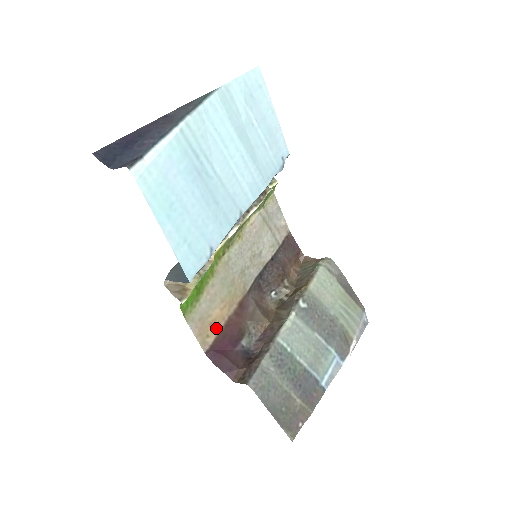
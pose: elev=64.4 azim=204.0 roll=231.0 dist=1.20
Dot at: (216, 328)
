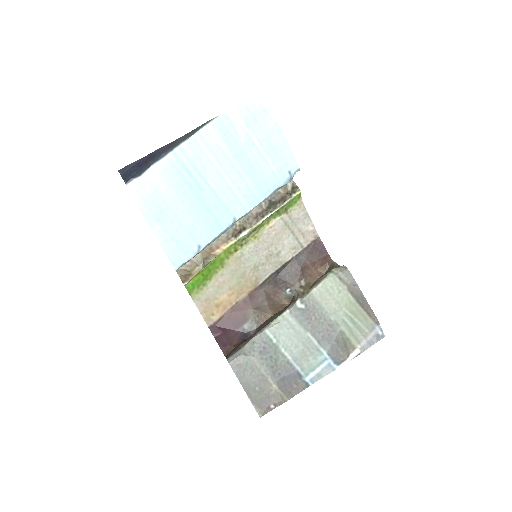
Dot at: (222, 309)
